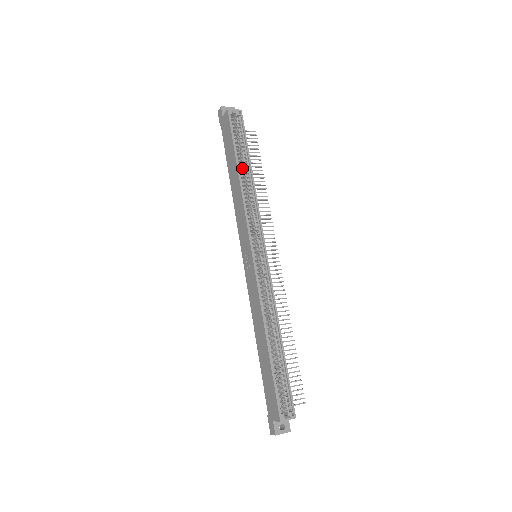
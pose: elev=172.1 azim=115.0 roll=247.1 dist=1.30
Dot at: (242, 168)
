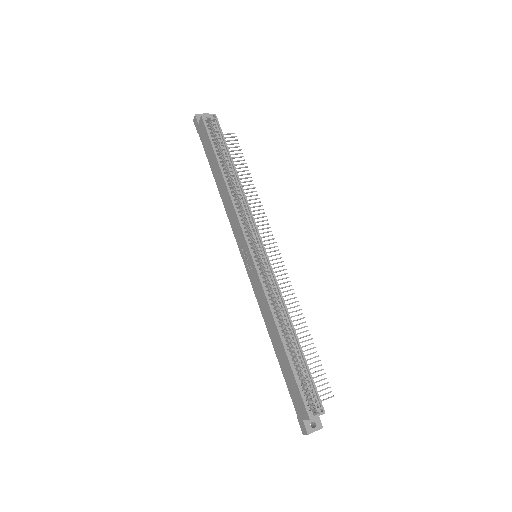
Dot at: (226, 171)
